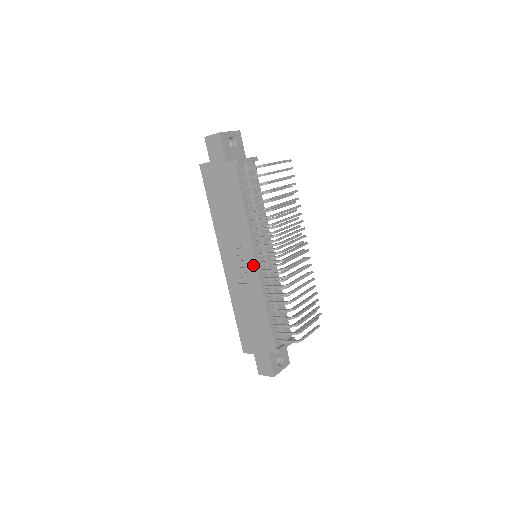
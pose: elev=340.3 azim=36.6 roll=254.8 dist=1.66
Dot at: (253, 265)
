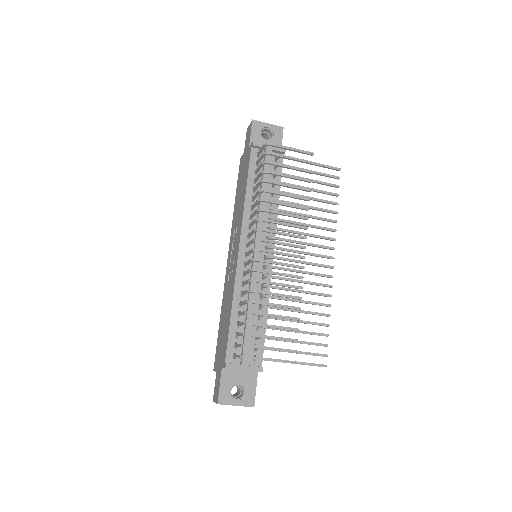
Dot at: (237, 255)
